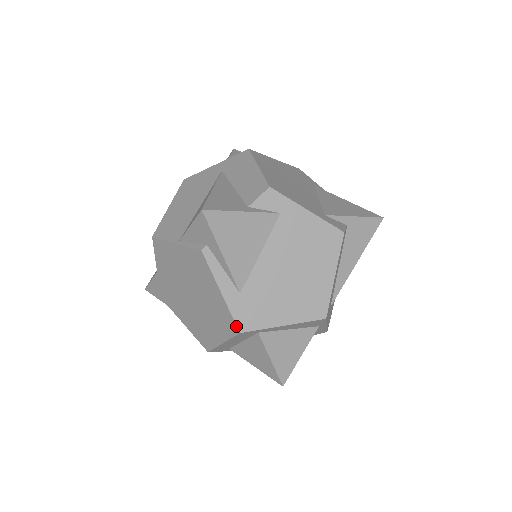
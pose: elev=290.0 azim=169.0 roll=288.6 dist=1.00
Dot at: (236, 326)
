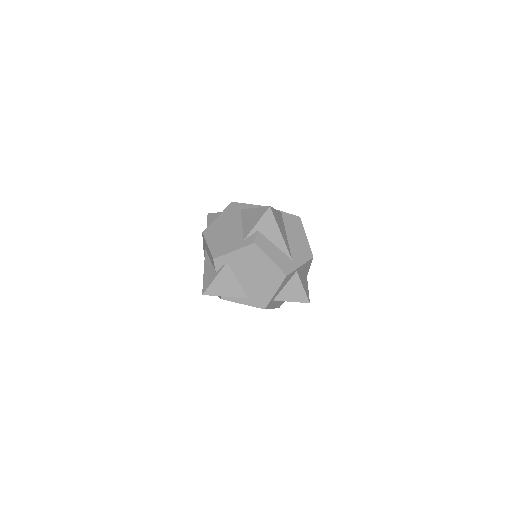
Dot at: occluded
